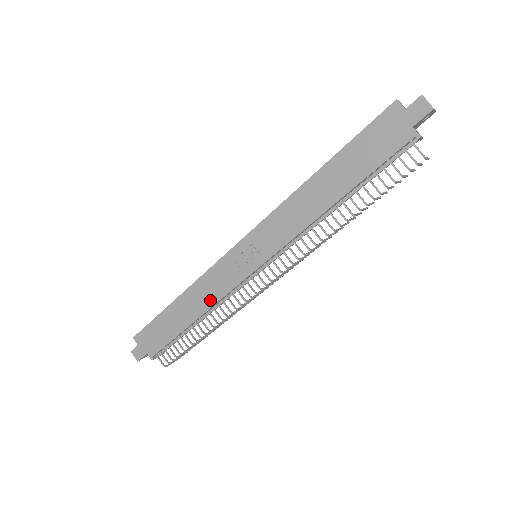
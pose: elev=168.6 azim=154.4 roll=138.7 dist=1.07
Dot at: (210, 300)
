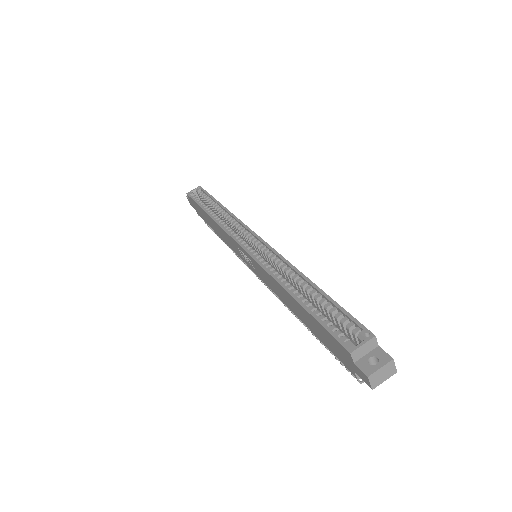
Dot at: (225, 241)
